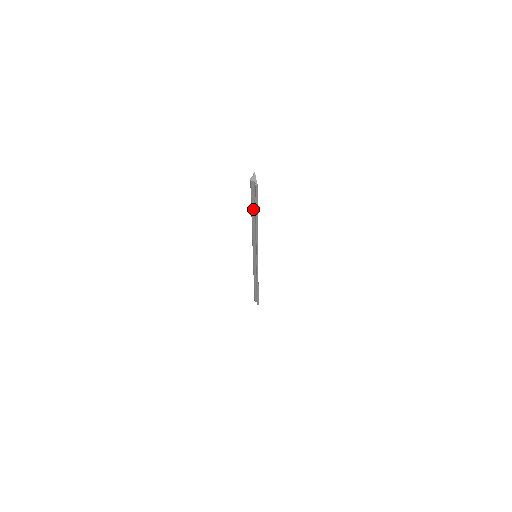
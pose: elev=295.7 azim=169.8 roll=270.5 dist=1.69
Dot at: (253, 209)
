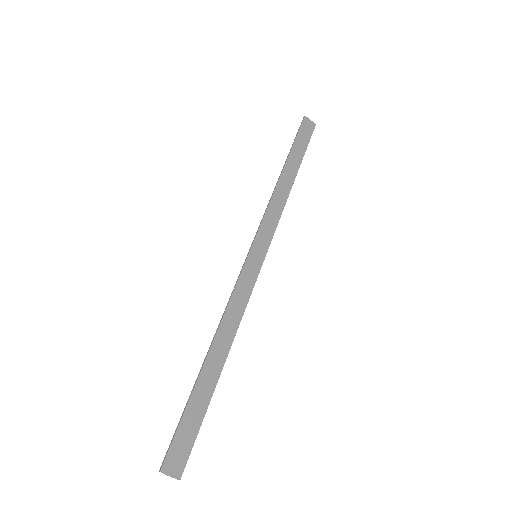
Dot at: (201, 398)
